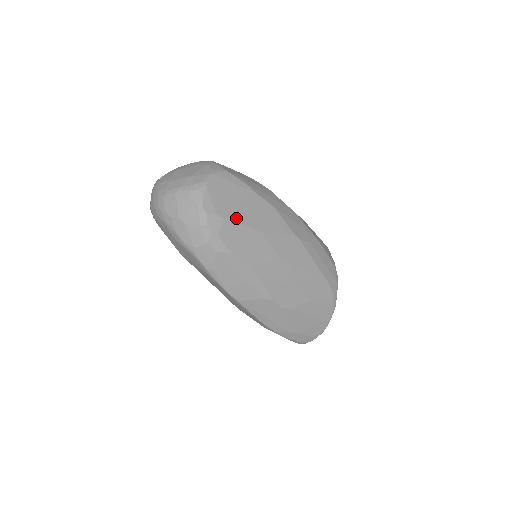
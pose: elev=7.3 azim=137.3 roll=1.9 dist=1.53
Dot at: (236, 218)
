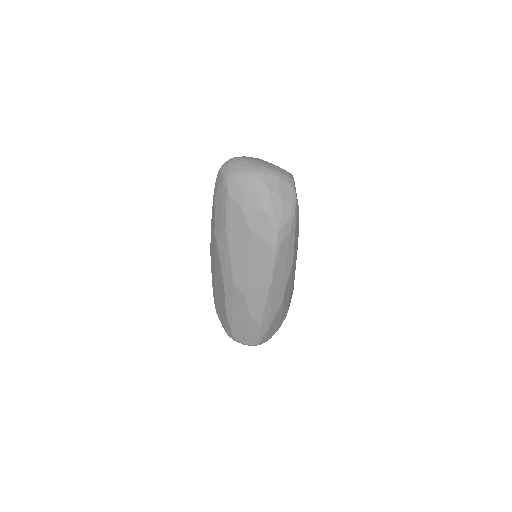
Dot at: occluded
